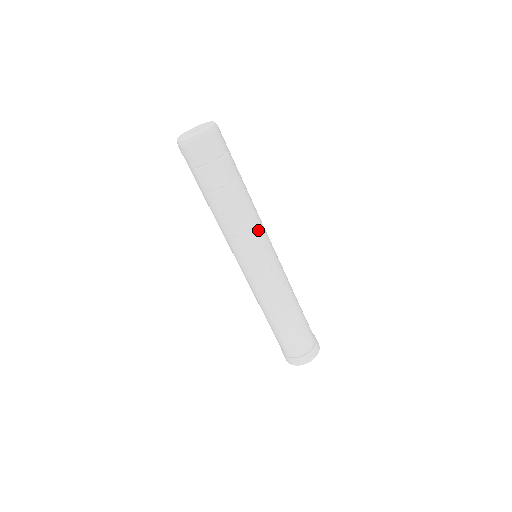
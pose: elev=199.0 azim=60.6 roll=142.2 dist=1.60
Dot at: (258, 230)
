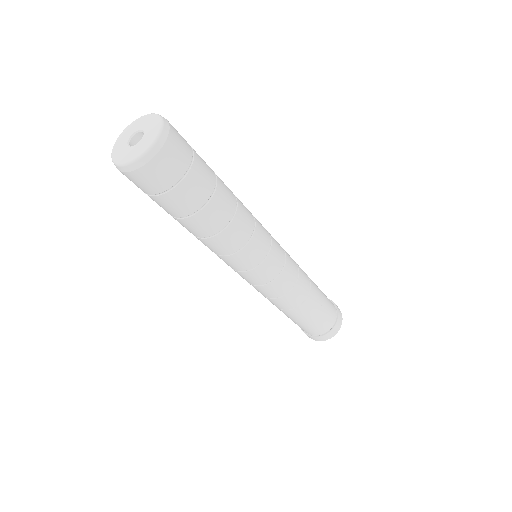
Dot at: (255, 239)
